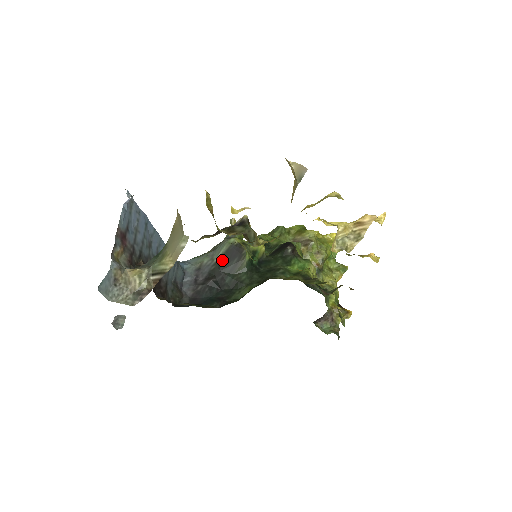
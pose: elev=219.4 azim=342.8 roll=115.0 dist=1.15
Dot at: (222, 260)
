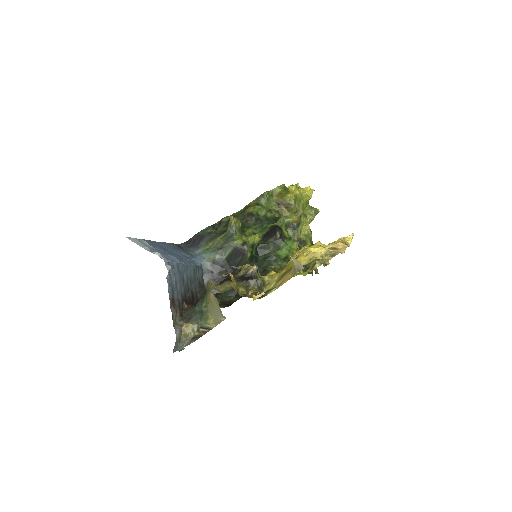
Dot at: (230, 258)
